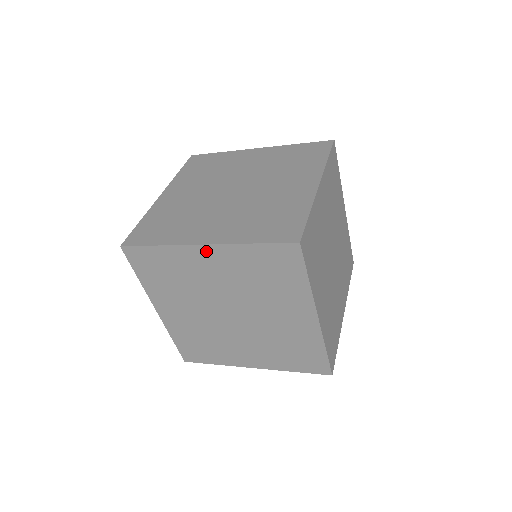
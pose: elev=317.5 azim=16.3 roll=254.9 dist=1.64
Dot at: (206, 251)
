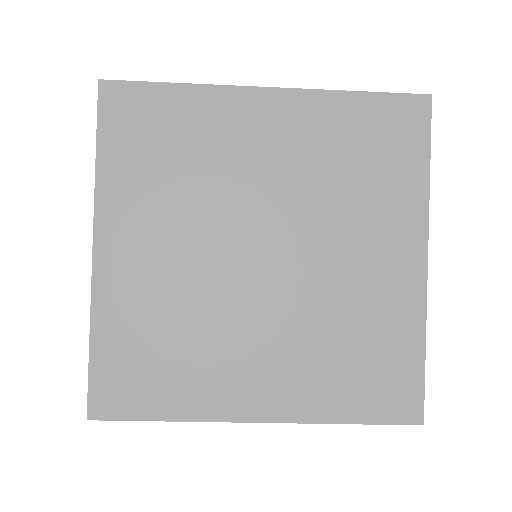
Dot at: occluded
